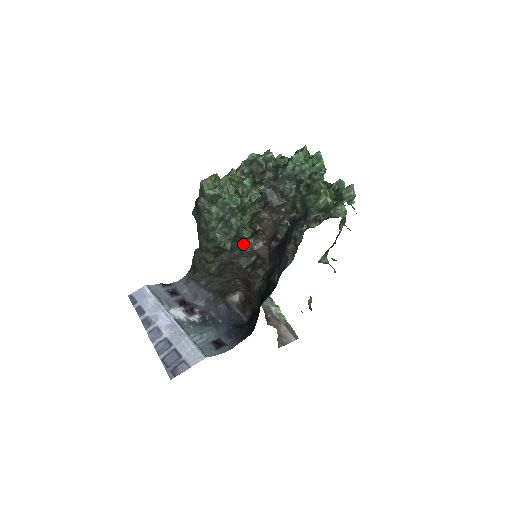
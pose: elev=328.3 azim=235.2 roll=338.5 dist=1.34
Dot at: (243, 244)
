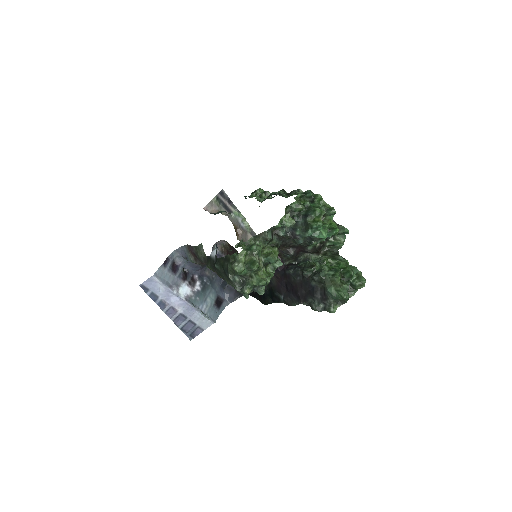
Dot at: occluded
